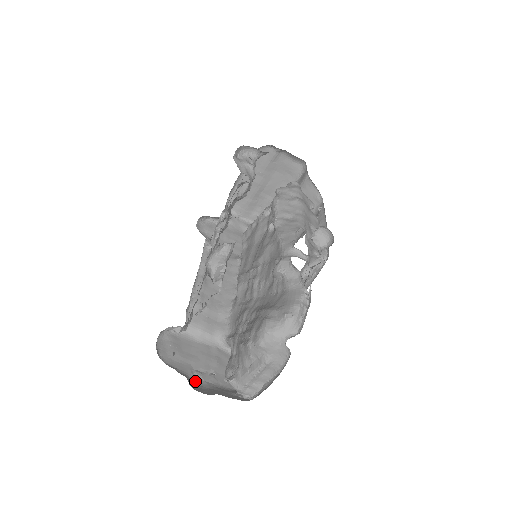
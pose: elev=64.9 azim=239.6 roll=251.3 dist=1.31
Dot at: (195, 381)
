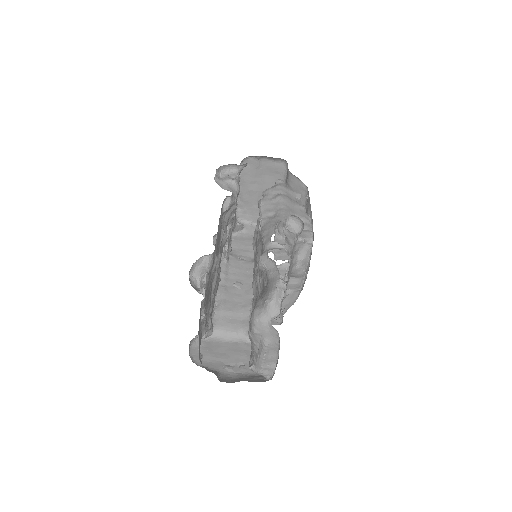
Dot at: (226, 374)
